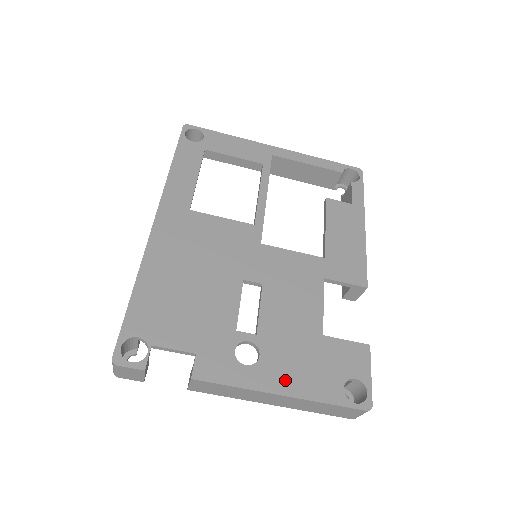
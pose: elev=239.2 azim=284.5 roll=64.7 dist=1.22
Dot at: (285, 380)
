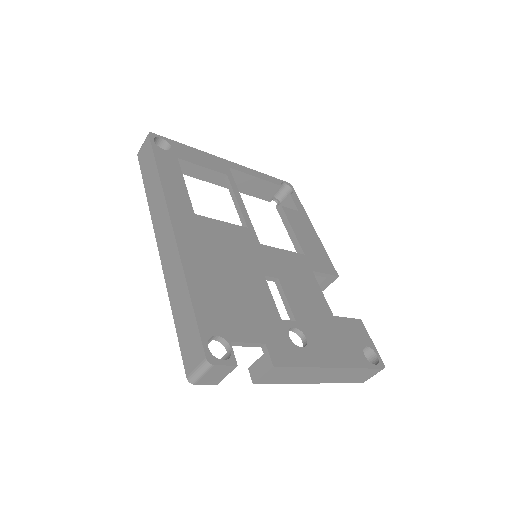
Dot at: (331, 355)
